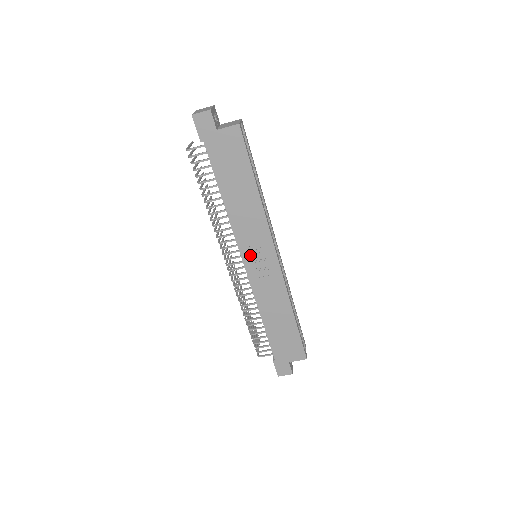
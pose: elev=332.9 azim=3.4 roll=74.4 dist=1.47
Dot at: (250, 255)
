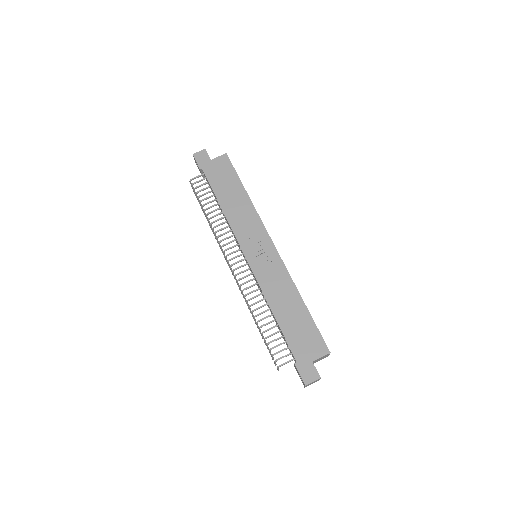
Dot at: (250, 247)
